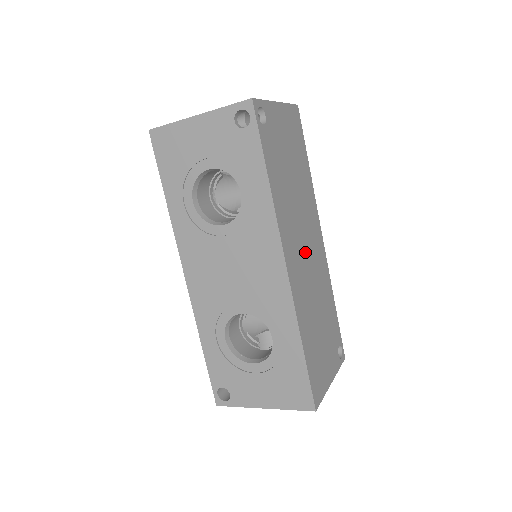
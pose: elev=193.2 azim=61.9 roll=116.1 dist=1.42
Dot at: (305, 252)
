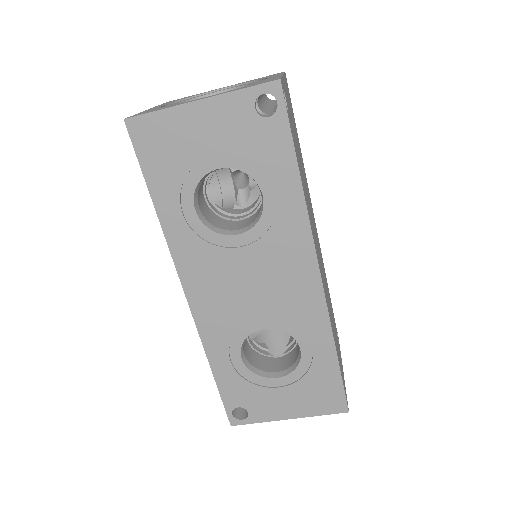
Dot at: occluded
